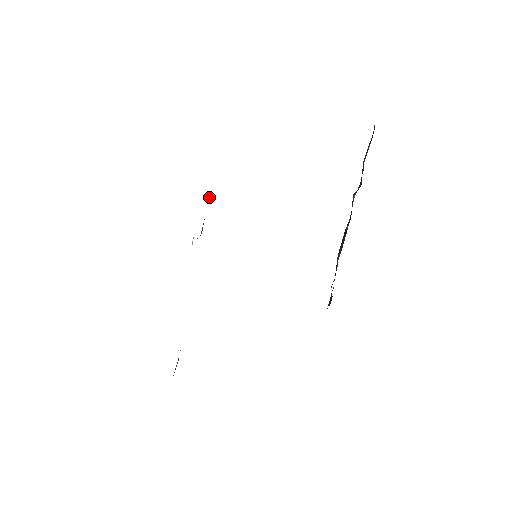
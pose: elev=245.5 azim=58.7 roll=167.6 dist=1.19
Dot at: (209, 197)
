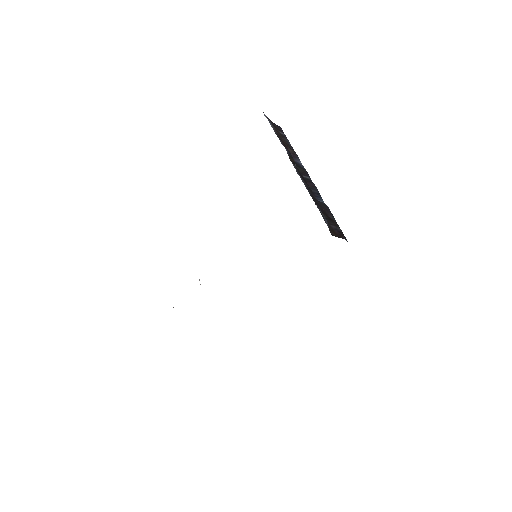
Dot at: occluded
